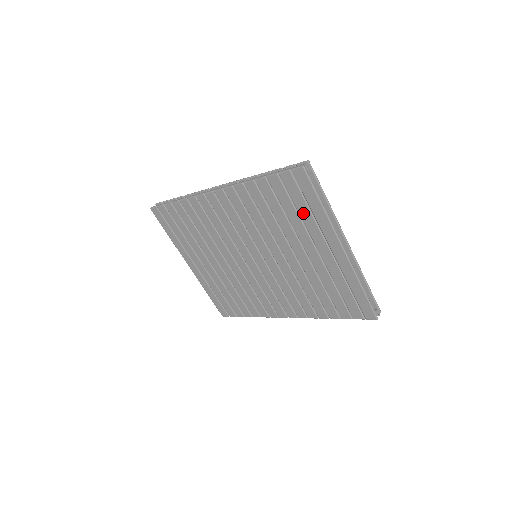
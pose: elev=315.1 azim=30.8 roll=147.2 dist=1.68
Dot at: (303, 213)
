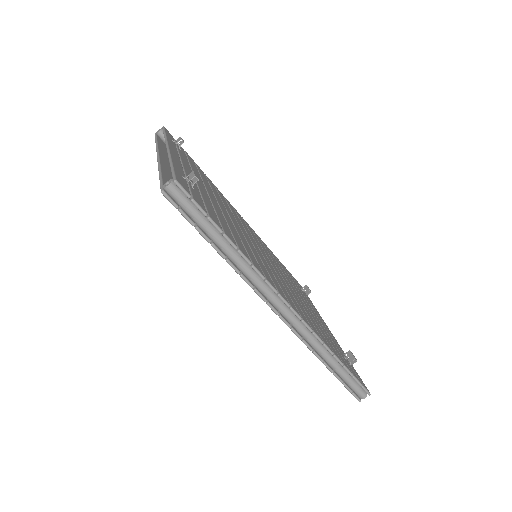
Dot at: occluded
